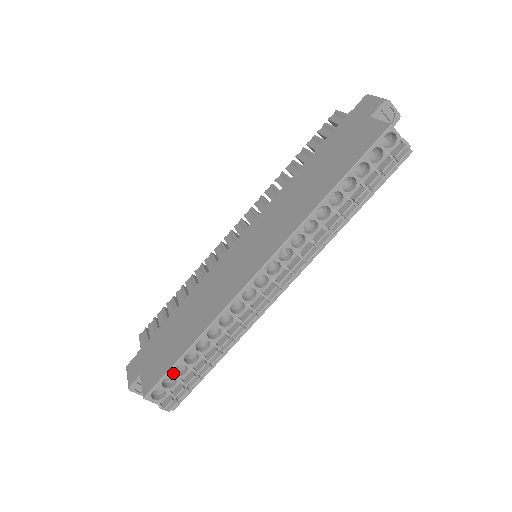
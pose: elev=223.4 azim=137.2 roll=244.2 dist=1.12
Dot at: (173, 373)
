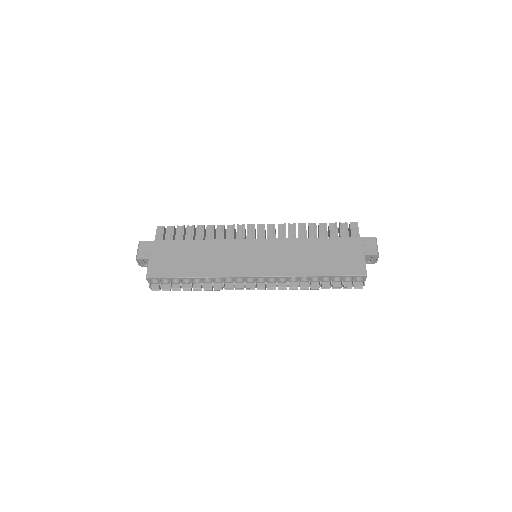
Dot at: (171, 279)
